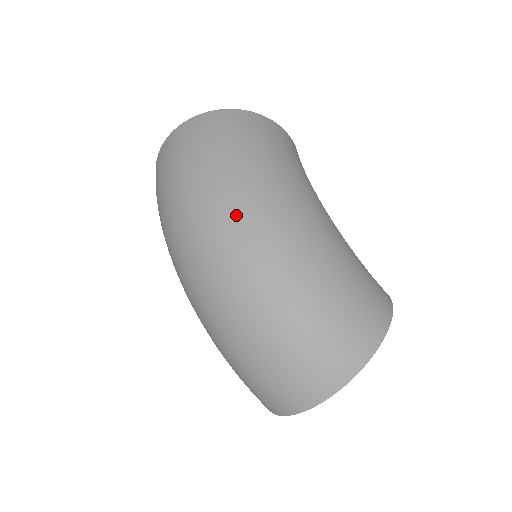
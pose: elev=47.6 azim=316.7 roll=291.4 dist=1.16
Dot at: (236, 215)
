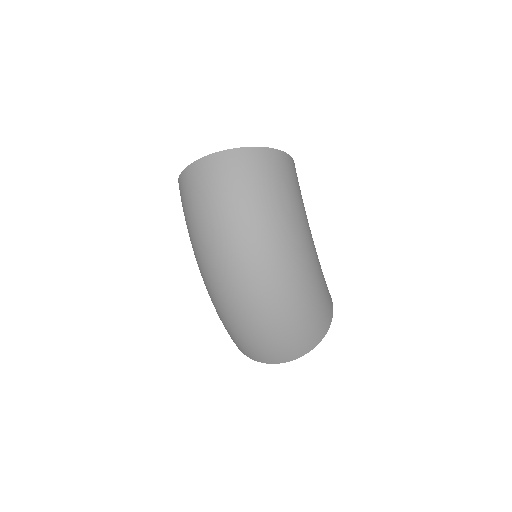
Dot at: (275, 253)
